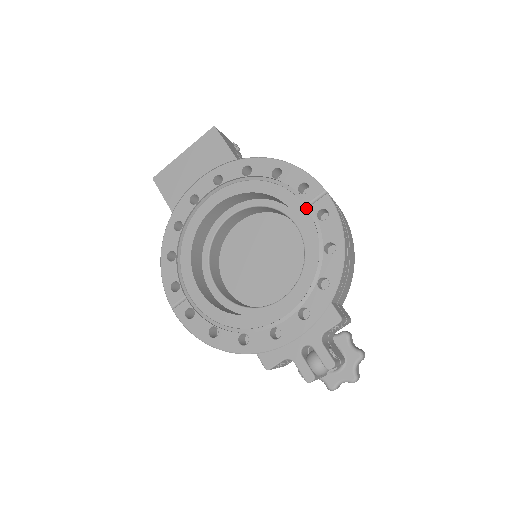
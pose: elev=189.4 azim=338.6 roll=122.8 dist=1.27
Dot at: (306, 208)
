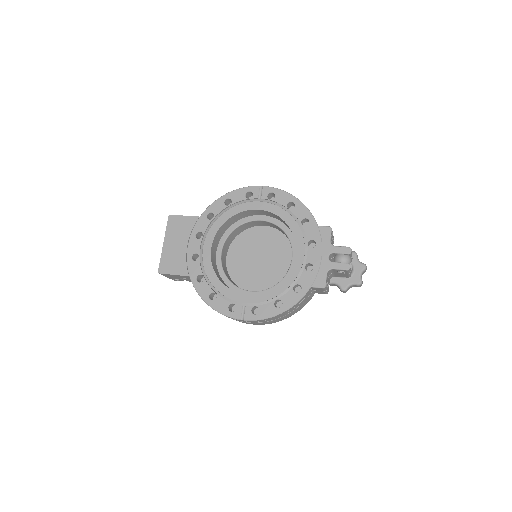
Dot at: (260, 202)
